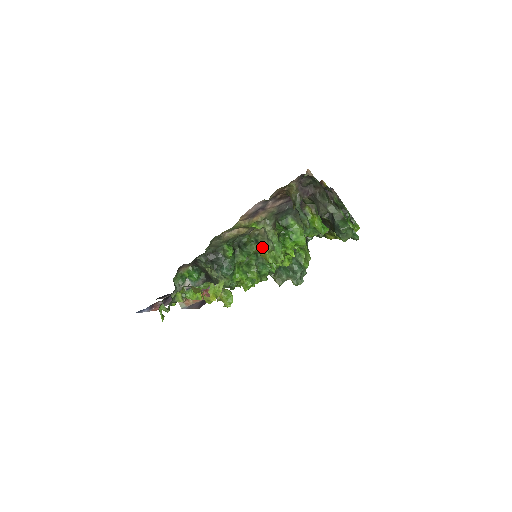
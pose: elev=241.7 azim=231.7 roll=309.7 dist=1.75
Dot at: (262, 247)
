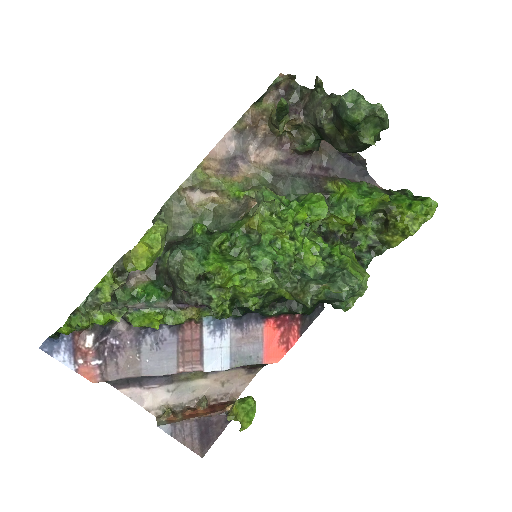
Dot at: (252, 216)
